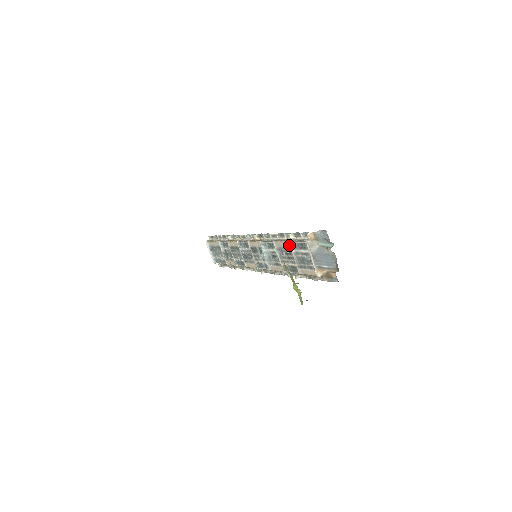
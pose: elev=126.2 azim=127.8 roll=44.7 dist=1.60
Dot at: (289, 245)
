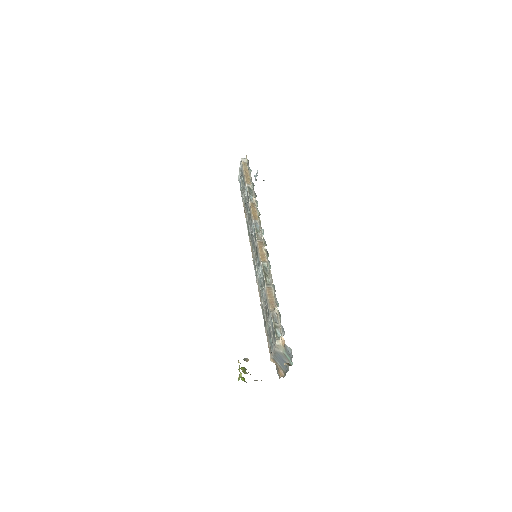
Dot at: (270, 313)
